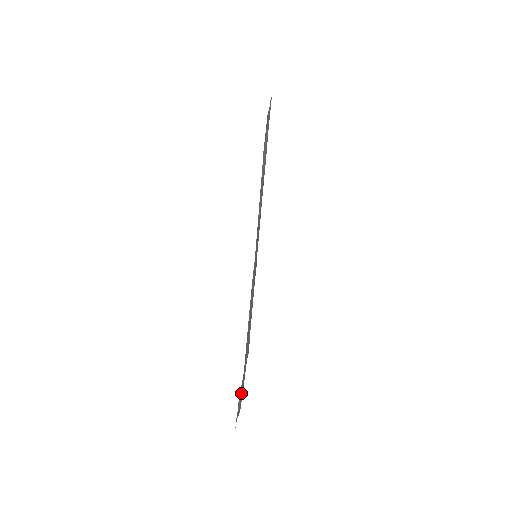
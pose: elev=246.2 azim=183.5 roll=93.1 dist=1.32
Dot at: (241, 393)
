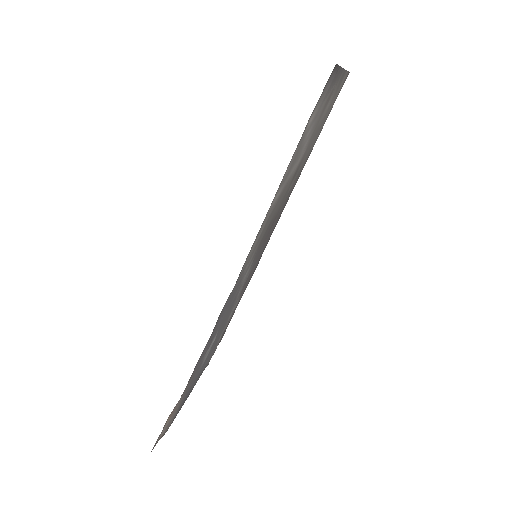
Dot at: (173, 414)
